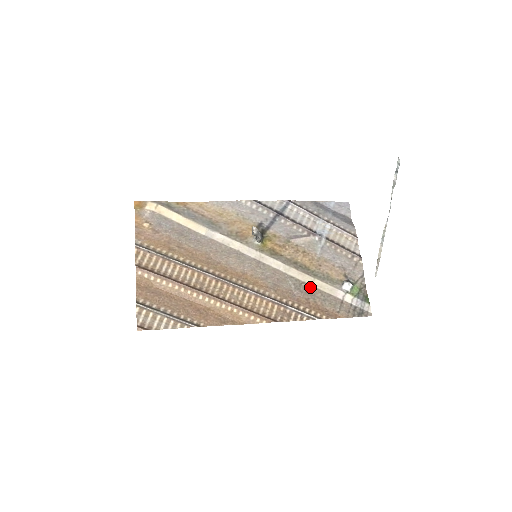
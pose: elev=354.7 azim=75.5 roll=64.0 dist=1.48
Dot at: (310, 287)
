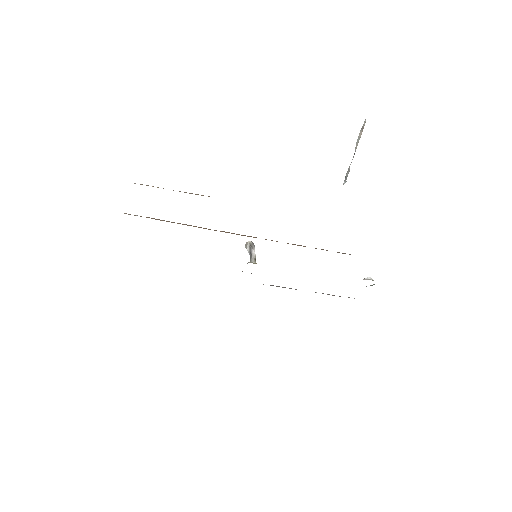
Dot at: occluded
